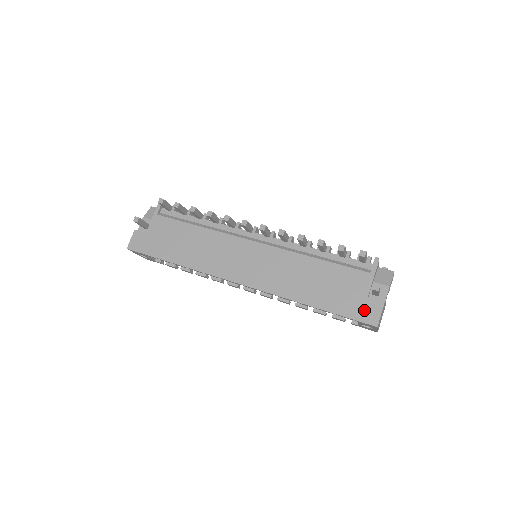
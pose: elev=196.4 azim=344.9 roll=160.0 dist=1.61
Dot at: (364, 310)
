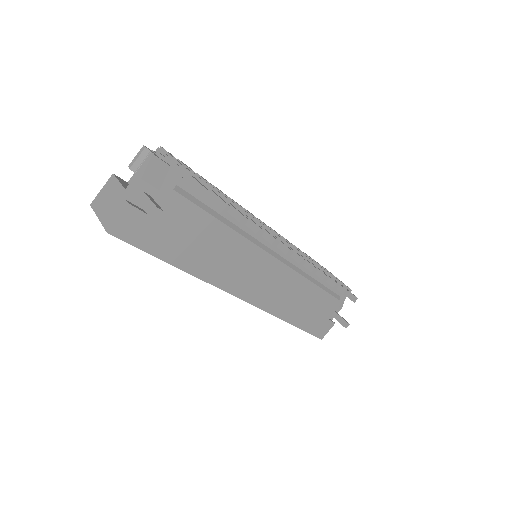
Dot at: (321, 328)
